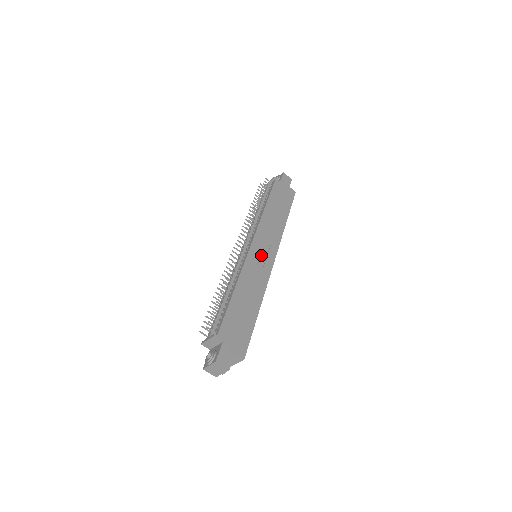
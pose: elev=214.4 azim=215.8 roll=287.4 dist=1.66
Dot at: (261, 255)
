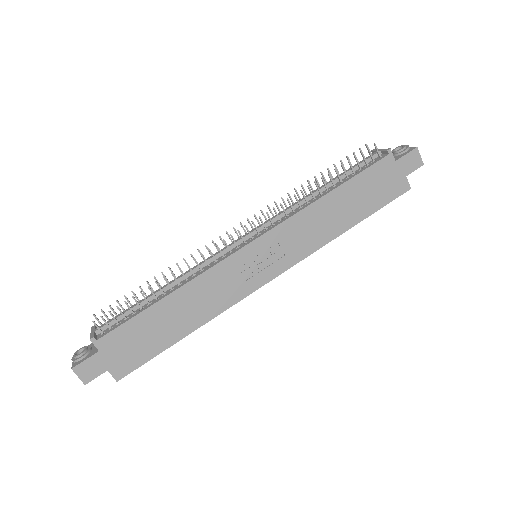
Dot at: (255, 264)
